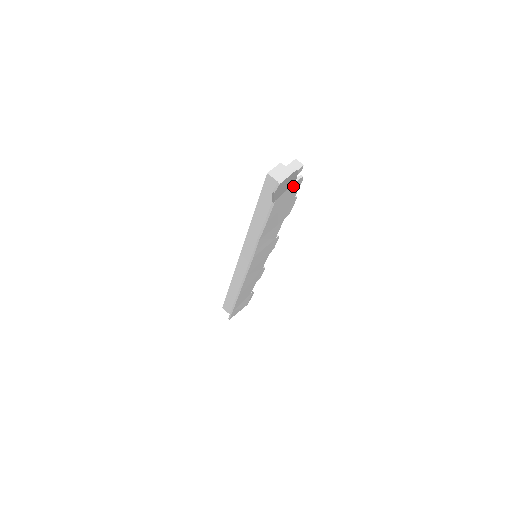
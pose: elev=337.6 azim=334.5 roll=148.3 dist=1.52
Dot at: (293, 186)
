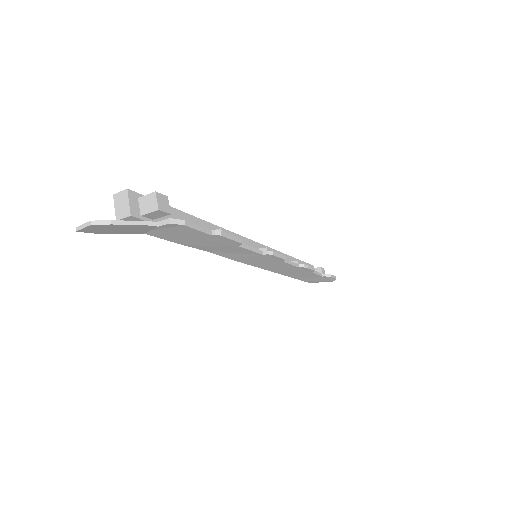
Dot at: (168, 227)
